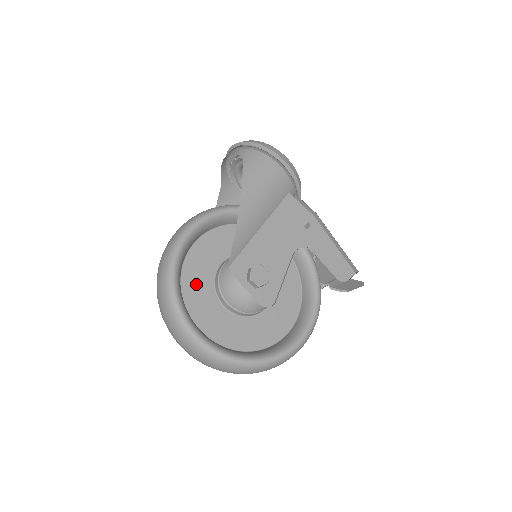
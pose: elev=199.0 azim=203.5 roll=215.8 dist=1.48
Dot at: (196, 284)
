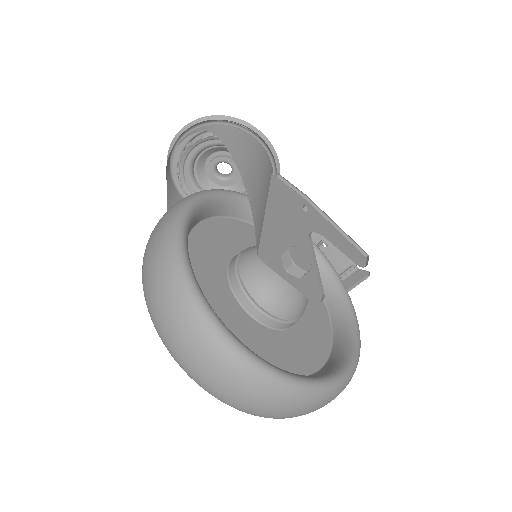
Dot at: (211, 294)
